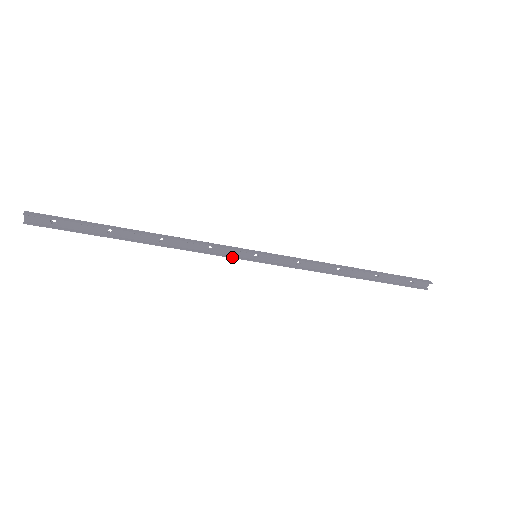
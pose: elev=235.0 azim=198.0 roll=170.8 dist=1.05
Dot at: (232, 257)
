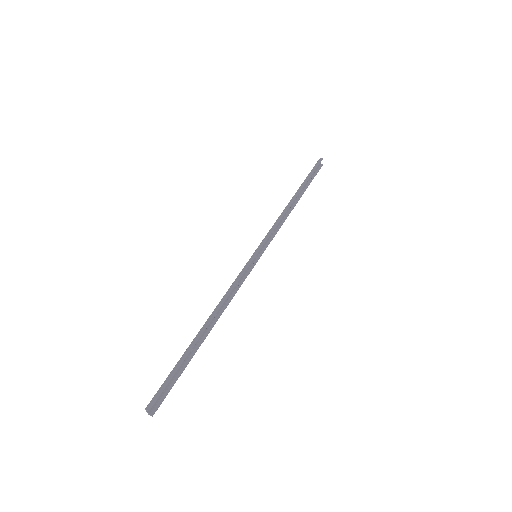
Dot at: (249, 273)
